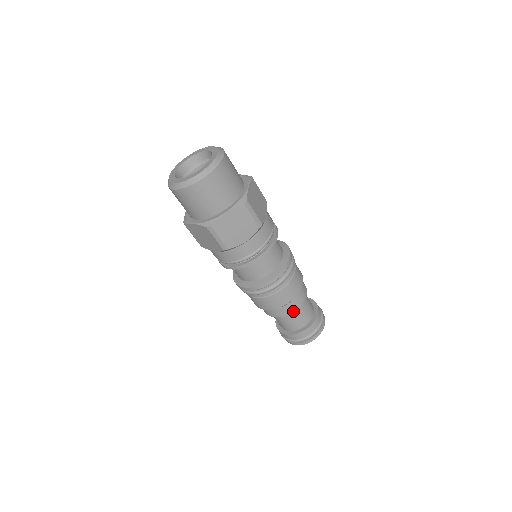
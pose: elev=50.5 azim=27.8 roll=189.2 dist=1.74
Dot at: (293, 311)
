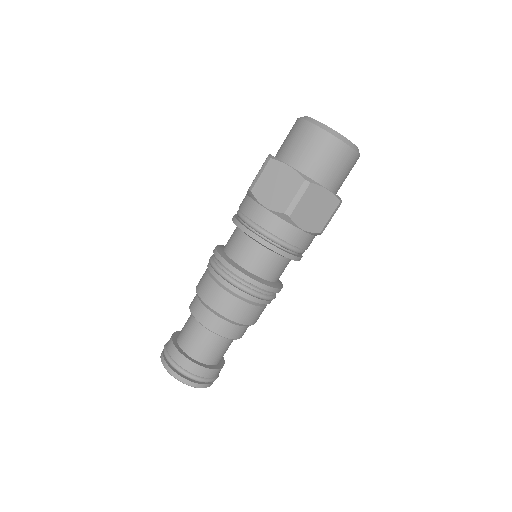
Dot at: (200, 321)
